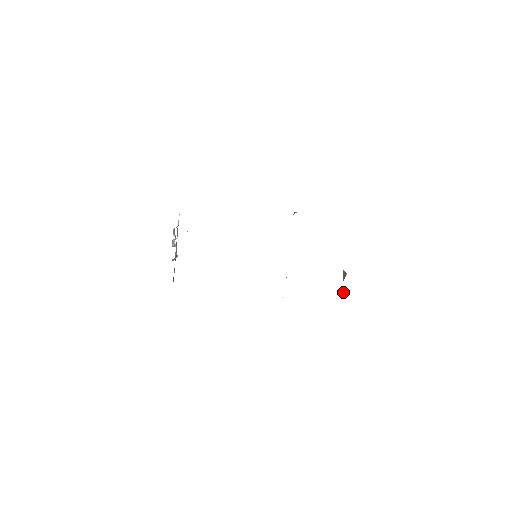
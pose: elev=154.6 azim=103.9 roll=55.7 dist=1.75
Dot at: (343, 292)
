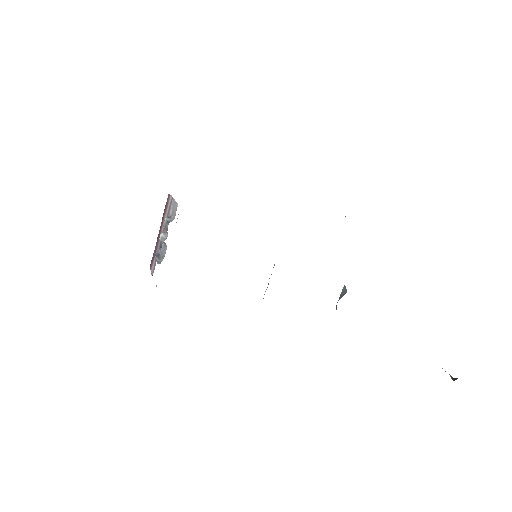
Dot at: (336, 308)
